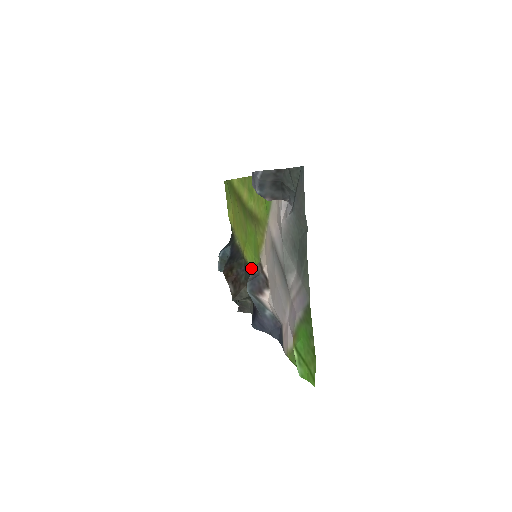
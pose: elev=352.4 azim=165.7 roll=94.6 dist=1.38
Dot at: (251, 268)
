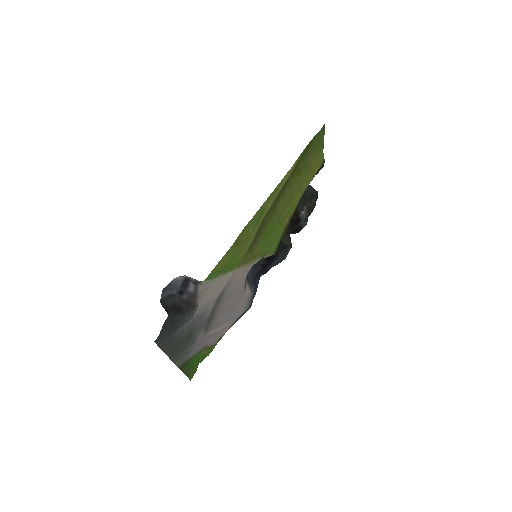
Dot at: (280, 239)
